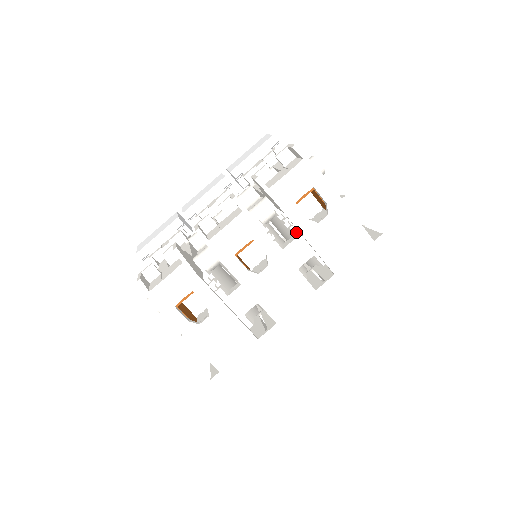
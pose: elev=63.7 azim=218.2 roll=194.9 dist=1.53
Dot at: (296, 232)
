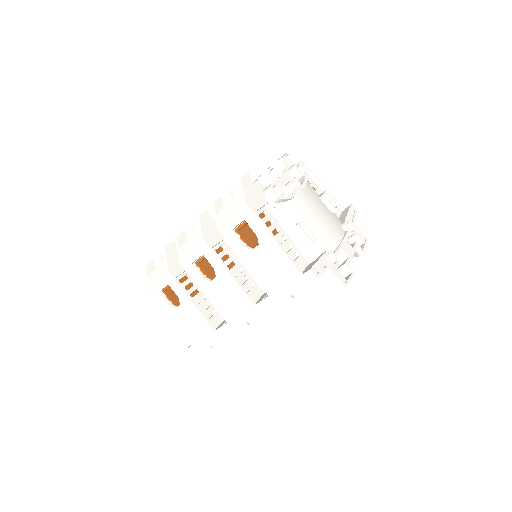
Dot at: occluded
